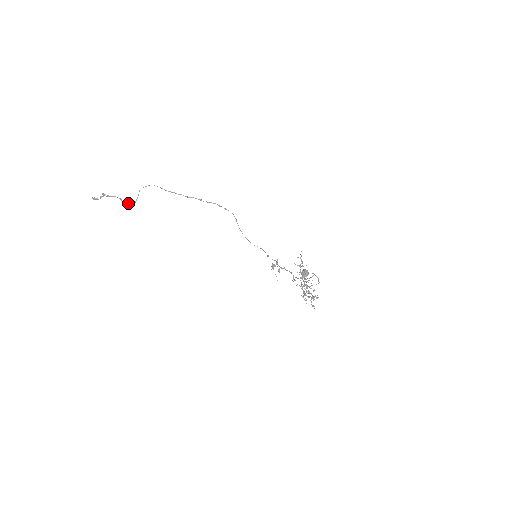
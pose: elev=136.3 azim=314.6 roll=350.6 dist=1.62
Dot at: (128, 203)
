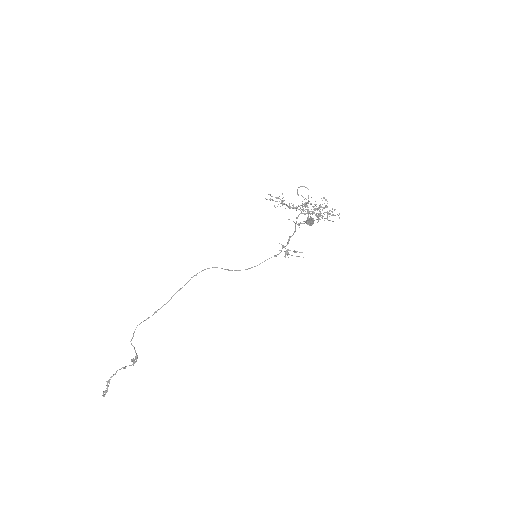
Dot at: (133, 364)
